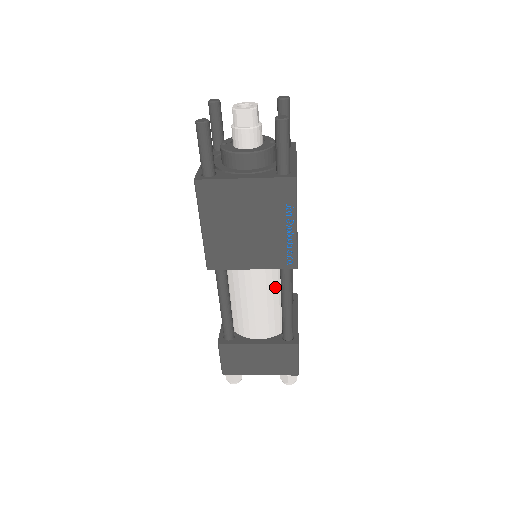
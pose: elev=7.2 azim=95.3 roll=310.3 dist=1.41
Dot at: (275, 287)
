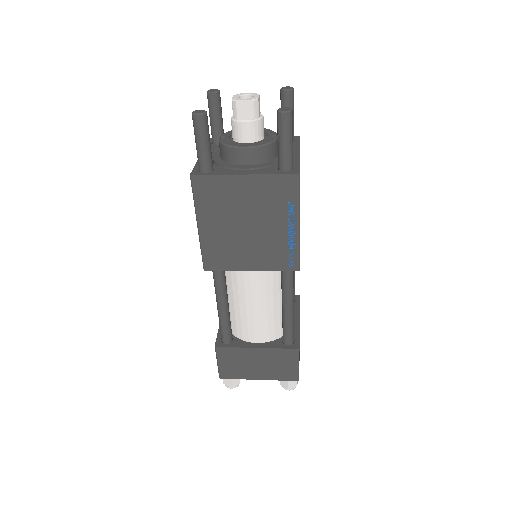
Dot at: (275, 289)
